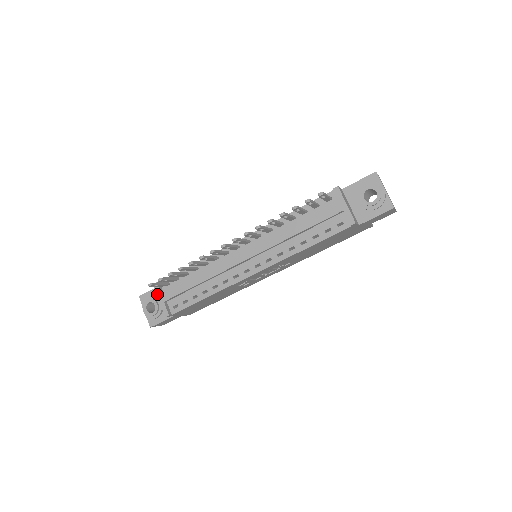
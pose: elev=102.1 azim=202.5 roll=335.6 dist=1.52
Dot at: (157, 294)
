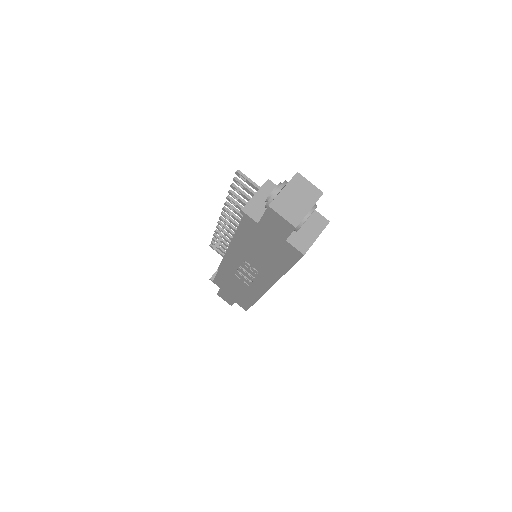
Dot at: occluded
